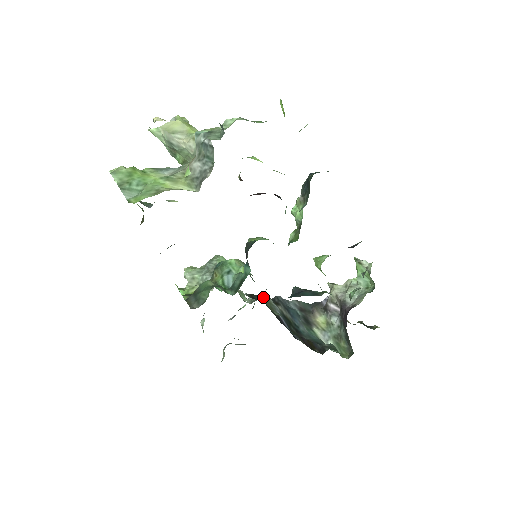
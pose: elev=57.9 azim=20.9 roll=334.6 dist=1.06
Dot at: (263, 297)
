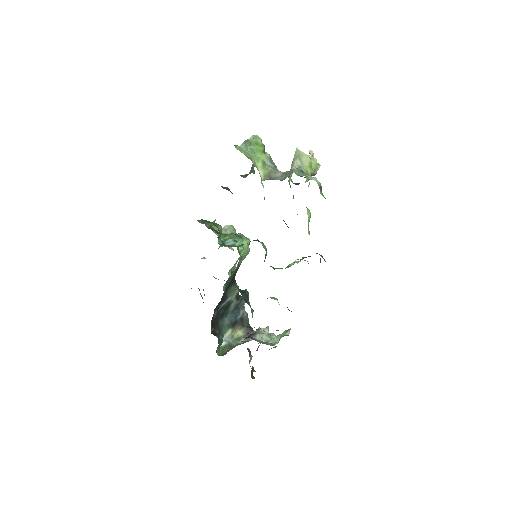
Dot at: (236, 284)
